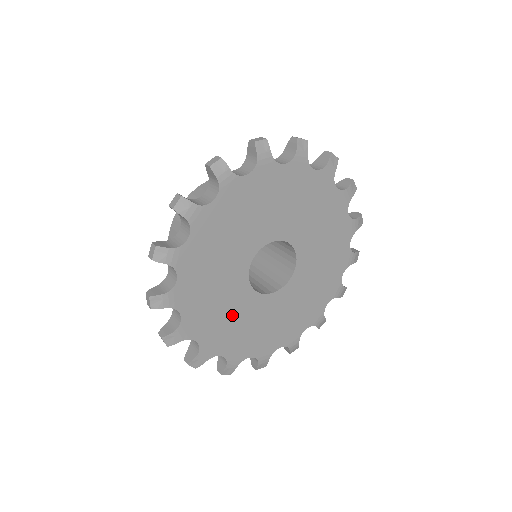
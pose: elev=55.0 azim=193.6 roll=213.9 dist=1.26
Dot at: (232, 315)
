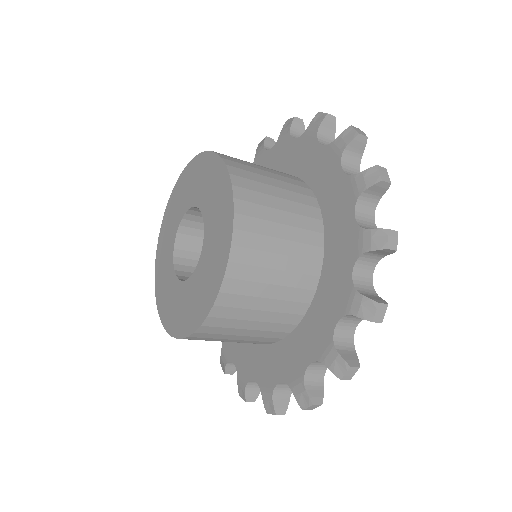
Dot at: occluded
